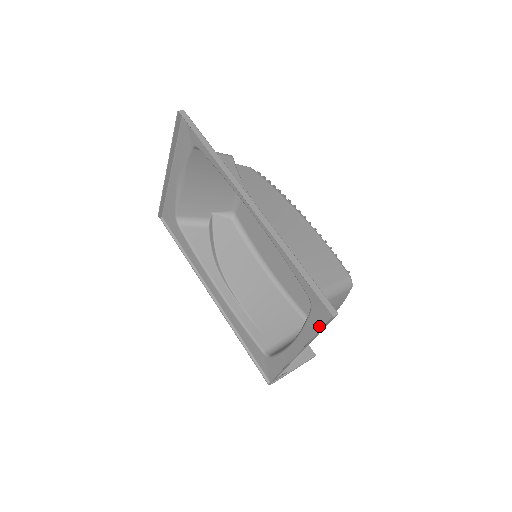
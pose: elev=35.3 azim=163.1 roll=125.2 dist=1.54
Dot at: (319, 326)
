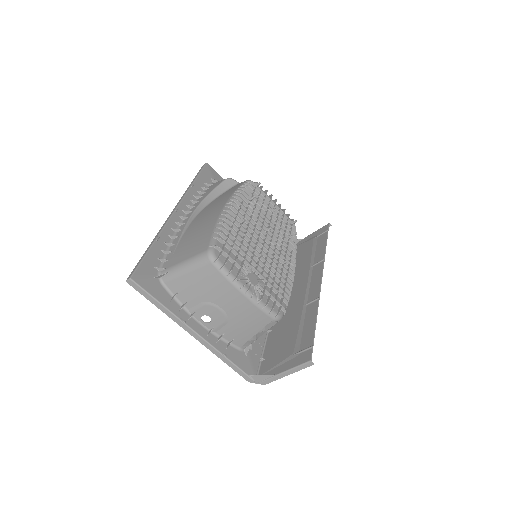
Dot at: (157, 296)
